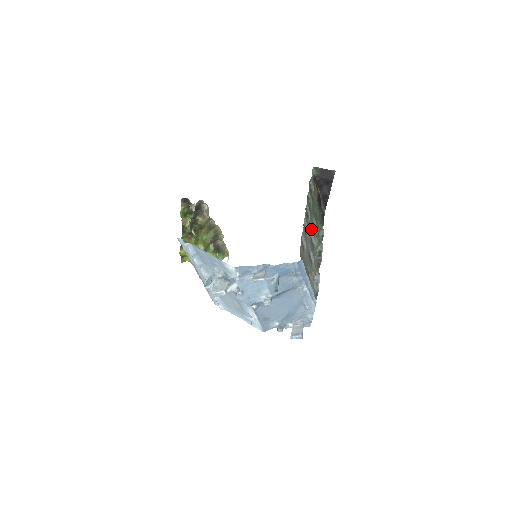
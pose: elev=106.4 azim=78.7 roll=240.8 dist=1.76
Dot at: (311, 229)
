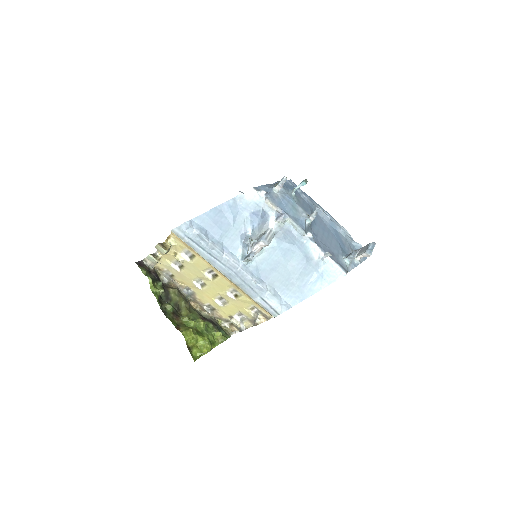
Dot at: occluded
